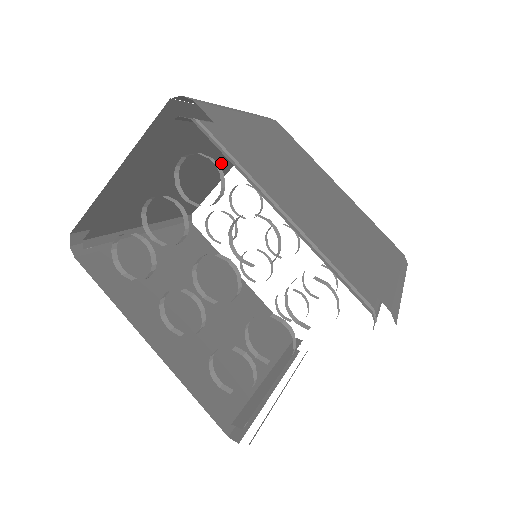
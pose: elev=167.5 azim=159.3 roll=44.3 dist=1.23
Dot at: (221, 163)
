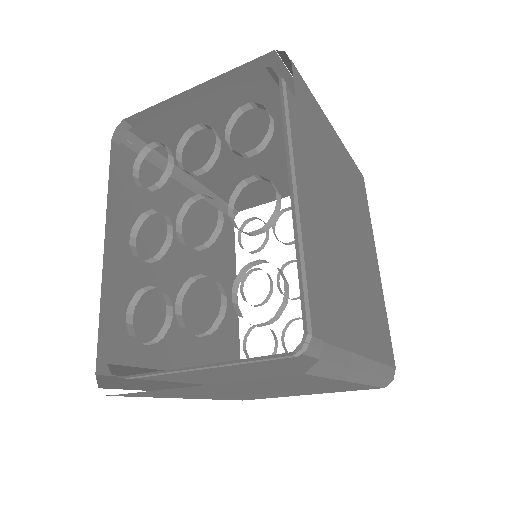
Dot at: occluded
